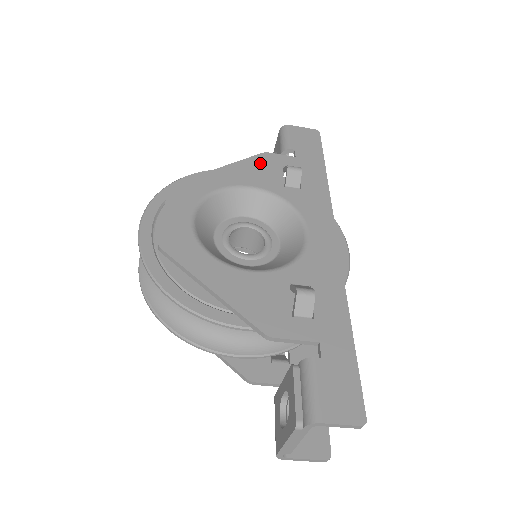
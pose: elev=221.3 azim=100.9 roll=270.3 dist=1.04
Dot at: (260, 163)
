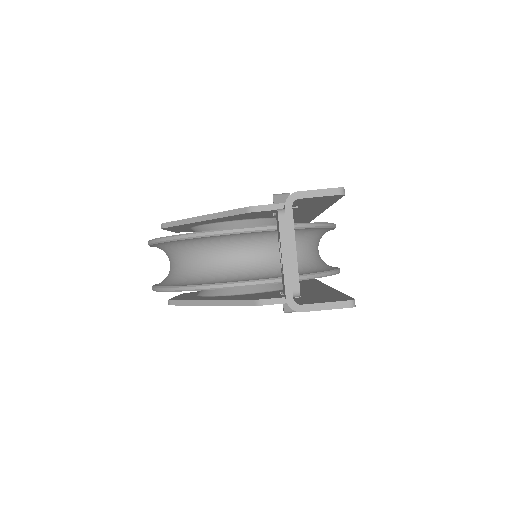
Dot at: occluded
